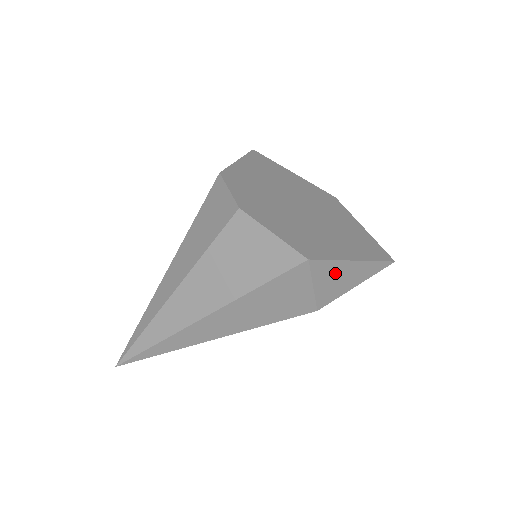
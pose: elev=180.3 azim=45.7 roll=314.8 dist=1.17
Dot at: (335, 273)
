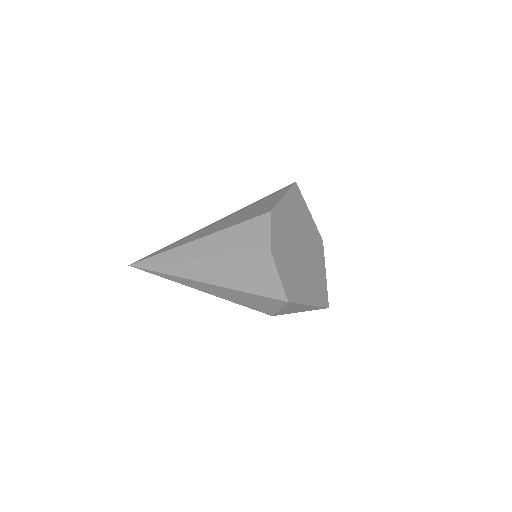
Dot at: (295, 307)
